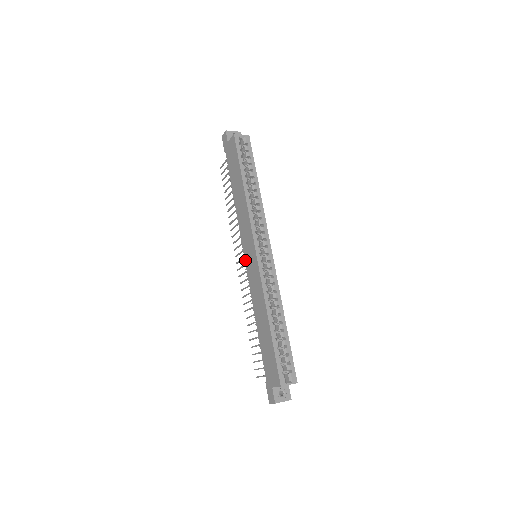
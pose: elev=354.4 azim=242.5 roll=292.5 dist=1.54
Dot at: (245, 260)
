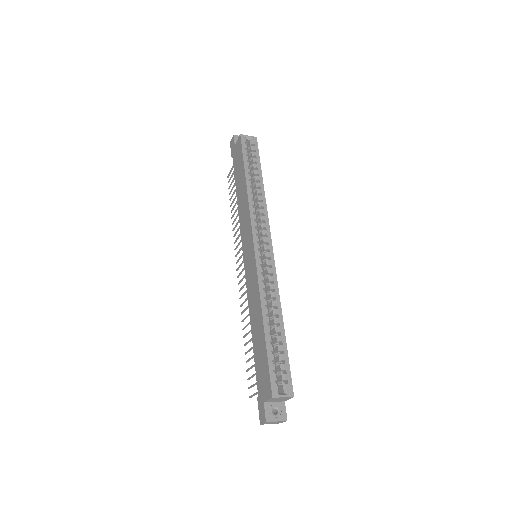
Dot at: (244, 260)
